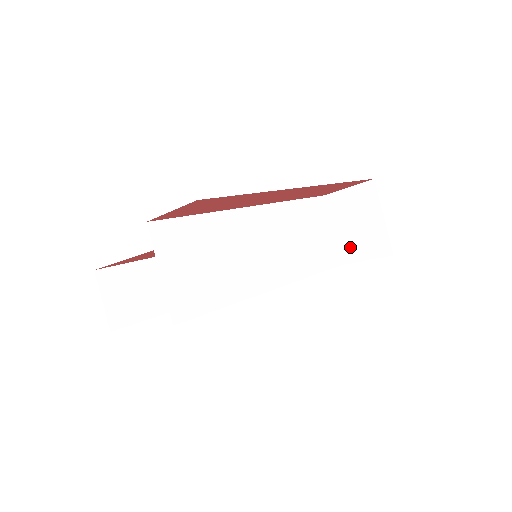
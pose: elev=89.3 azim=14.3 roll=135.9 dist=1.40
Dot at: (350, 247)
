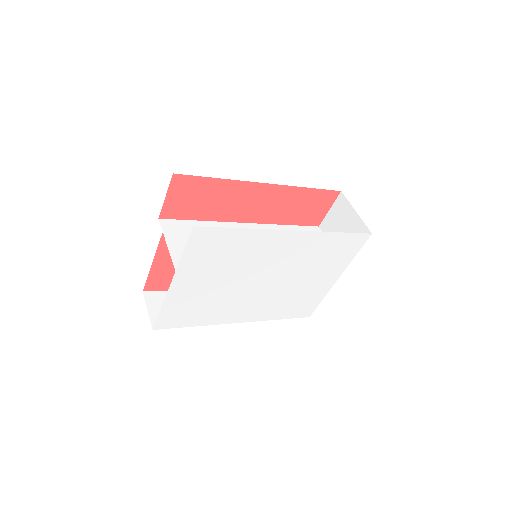
Dot at: occluded
